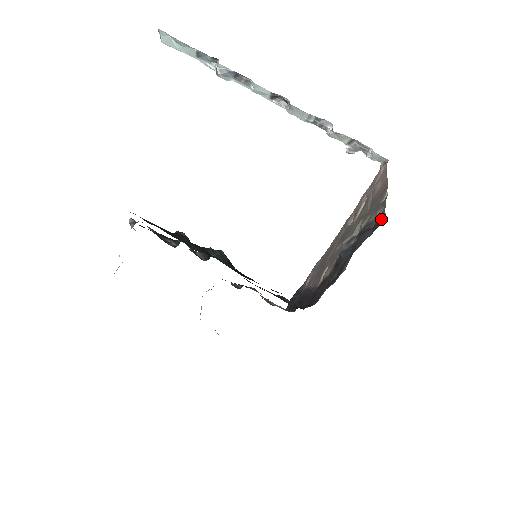
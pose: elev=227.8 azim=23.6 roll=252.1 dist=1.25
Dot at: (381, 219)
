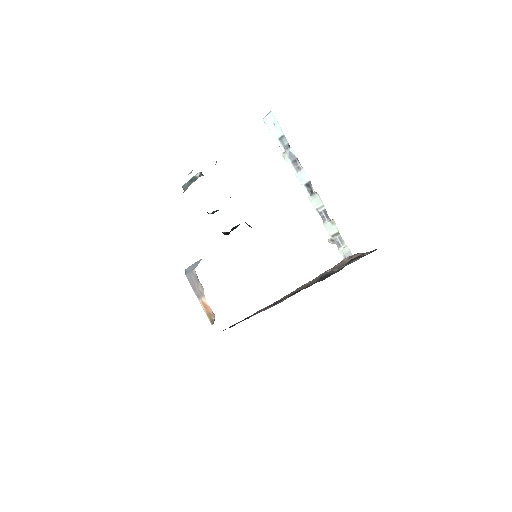
Dot at: occluded
